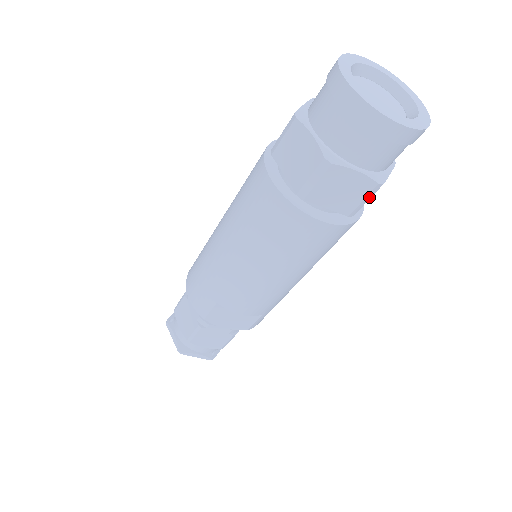
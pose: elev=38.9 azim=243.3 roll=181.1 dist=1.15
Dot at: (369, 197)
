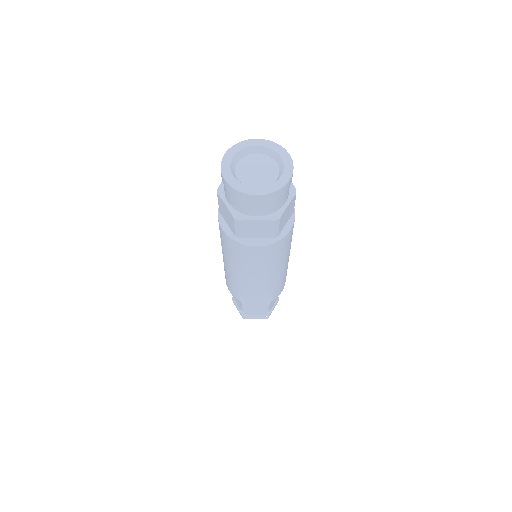
Dot at: (277, 227)
